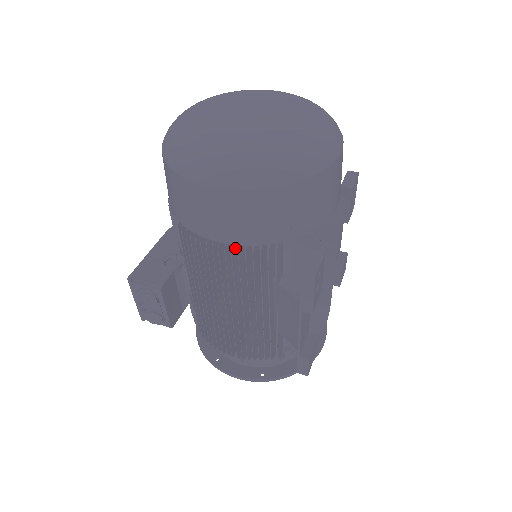
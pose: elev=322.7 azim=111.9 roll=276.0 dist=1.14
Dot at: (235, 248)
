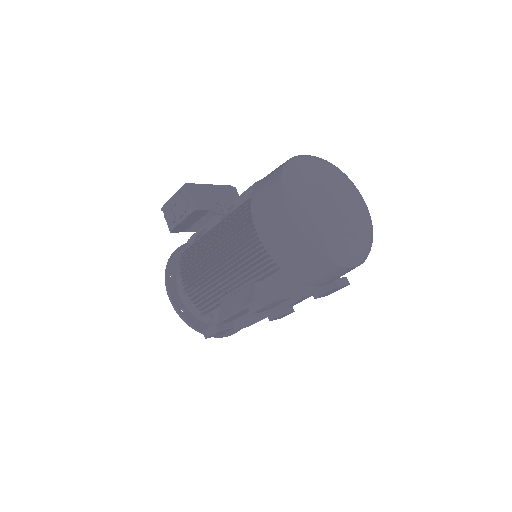
Dot at: (259, 243)
